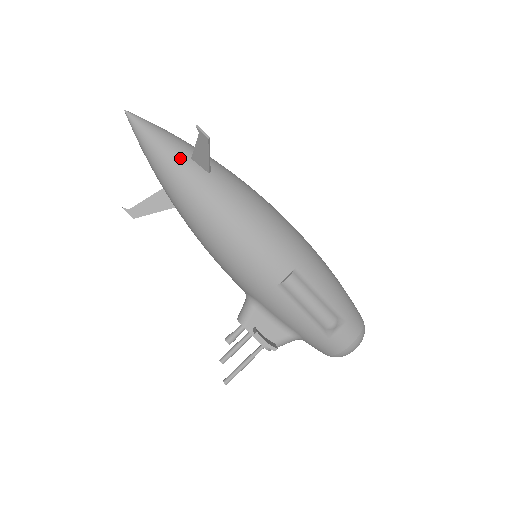
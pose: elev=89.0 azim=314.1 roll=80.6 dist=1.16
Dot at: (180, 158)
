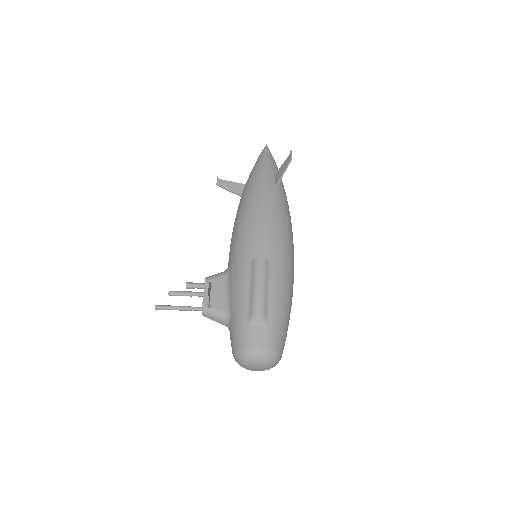
Dot at: (269, 171)
